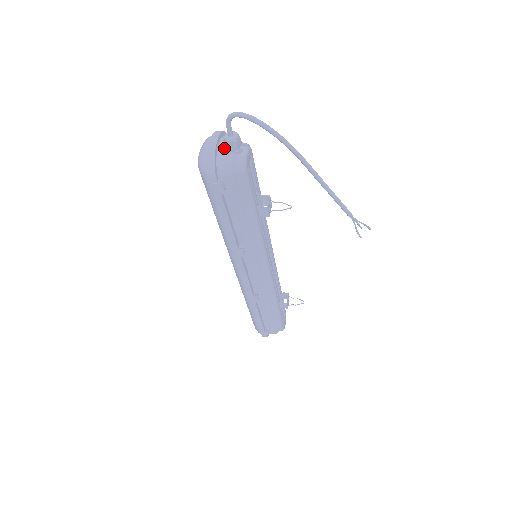
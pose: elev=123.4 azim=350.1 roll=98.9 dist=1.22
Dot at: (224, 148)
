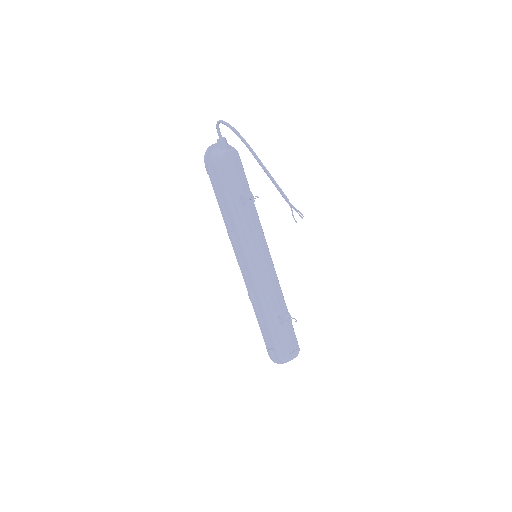
Dot at: (217, 147)
